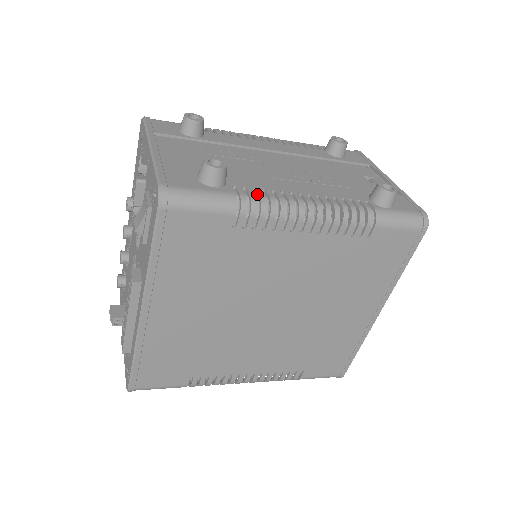
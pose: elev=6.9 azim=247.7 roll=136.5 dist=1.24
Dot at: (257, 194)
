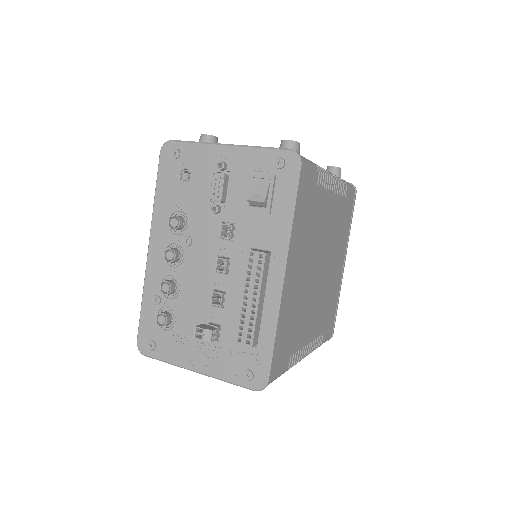
Dot at: occluded
